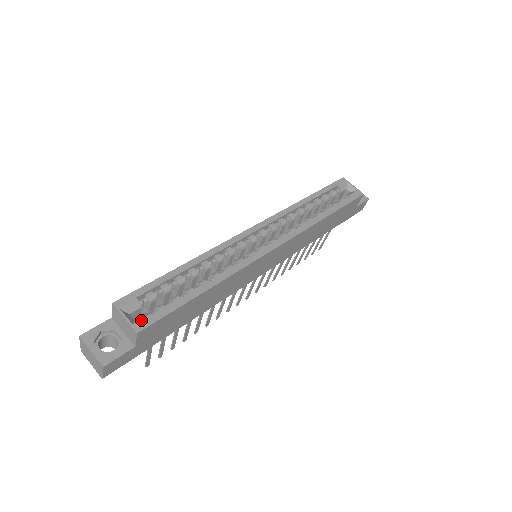
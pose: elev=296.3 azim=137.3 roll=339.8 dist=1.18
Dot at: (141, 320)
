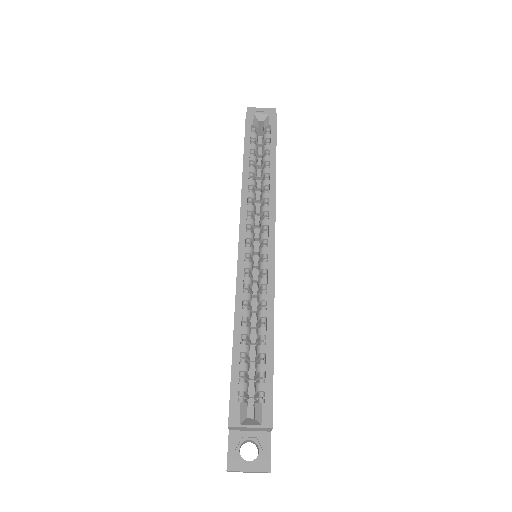
Dot at: (263, 415)
